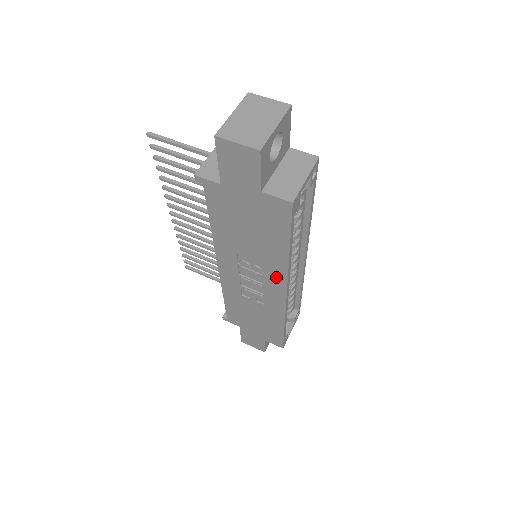
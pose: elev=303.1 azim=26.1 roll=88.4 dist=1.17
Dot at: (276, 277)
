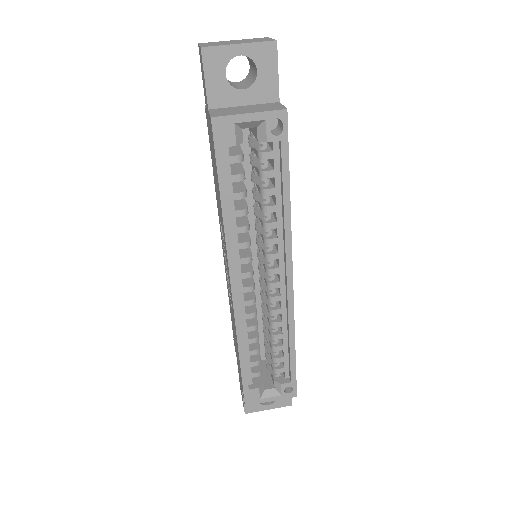
Dot at: occluded
